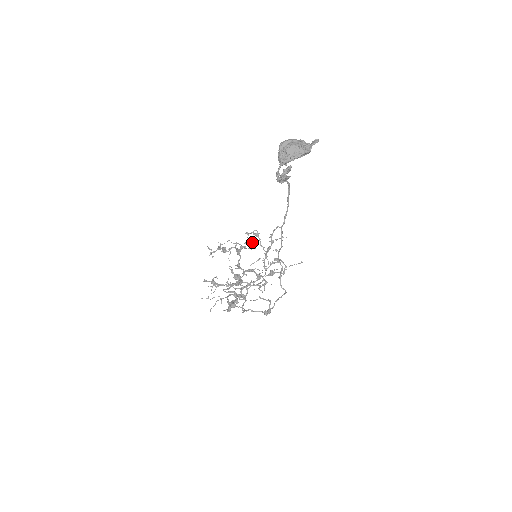
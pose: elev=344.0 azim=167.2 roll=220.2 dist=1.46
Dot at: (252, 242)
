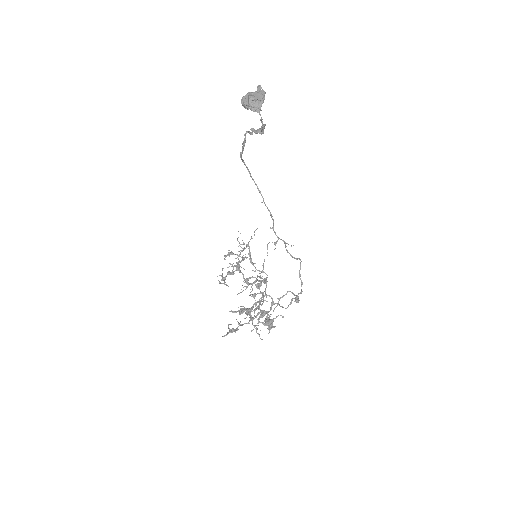
Dot at: (241, 251)
